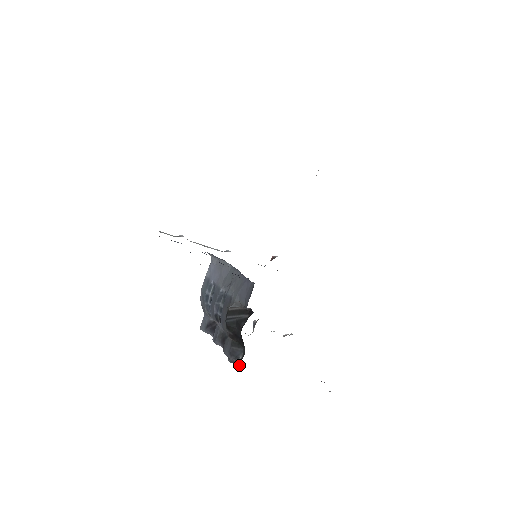
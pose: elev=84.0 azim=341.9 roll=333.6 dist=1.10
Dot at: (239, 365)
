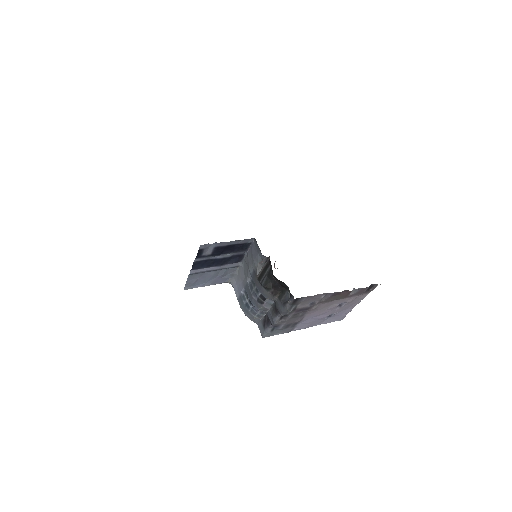
Dot at: (291, 297)
